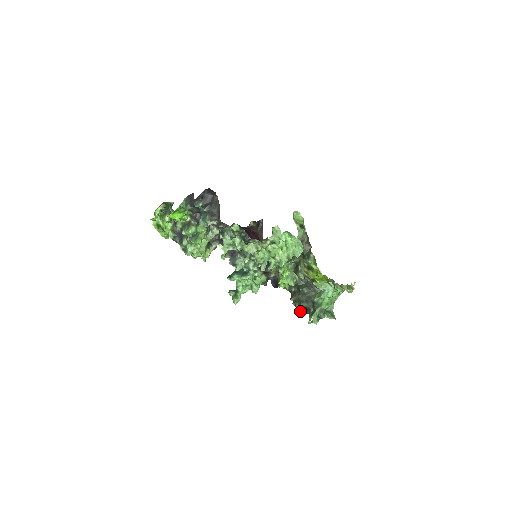
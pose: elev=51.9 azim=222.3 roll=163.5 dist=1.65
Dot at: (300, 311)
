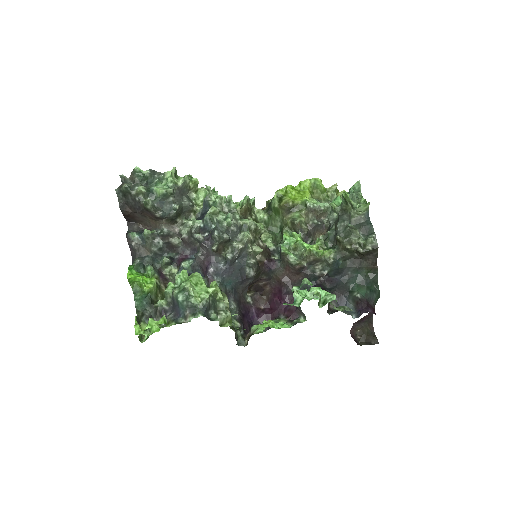
Dot at: (369, 240)
